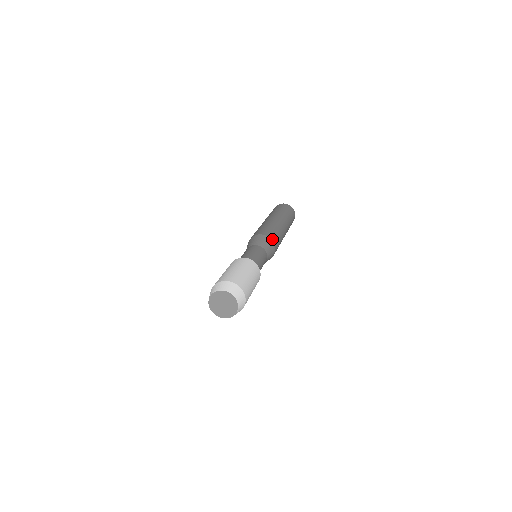
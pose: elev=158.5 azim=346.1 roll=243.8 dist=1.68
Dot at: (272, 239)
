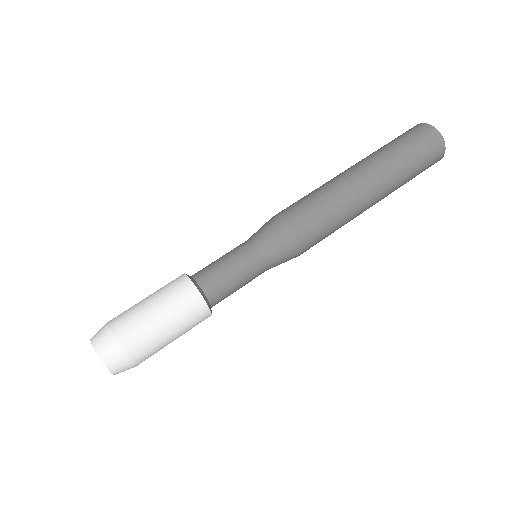
Dot at: (303, 251)
